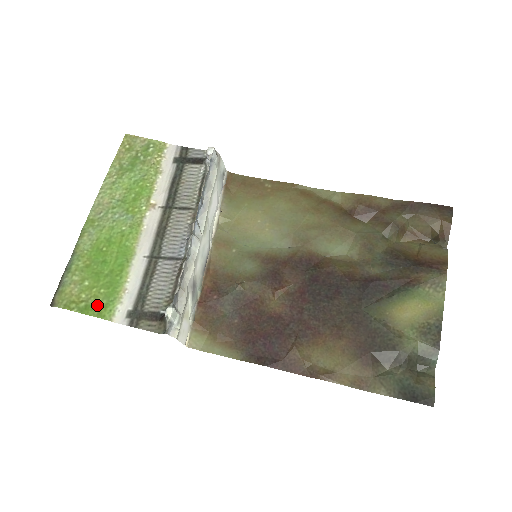
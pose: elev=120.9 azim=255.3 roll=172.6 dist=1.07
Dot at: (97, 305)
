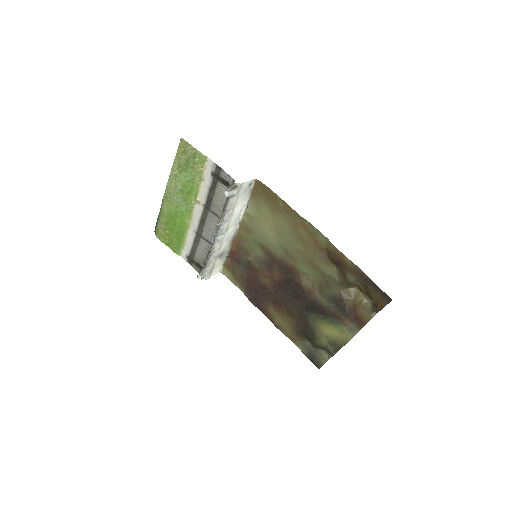
Dot at: (173, 245)
